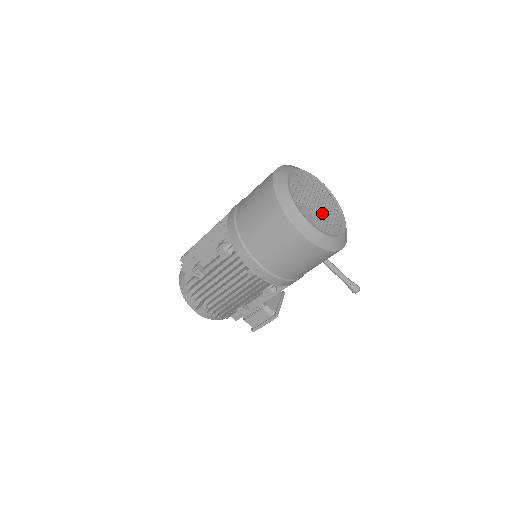
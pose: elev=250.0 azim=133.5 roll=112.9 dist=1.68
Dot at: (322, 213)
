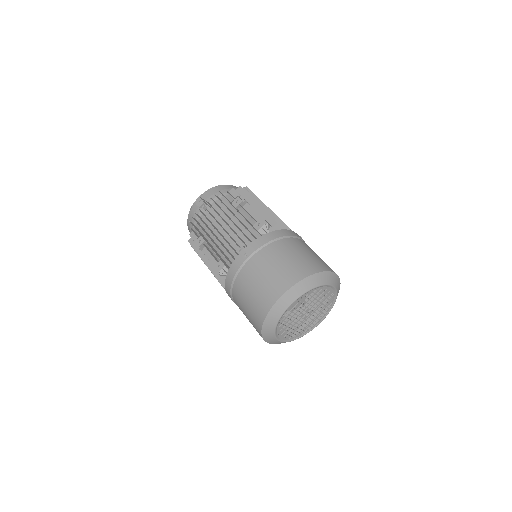
Dot at: (305, 320)
